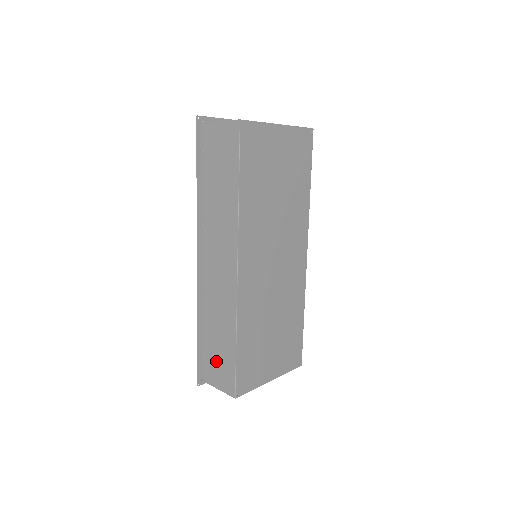
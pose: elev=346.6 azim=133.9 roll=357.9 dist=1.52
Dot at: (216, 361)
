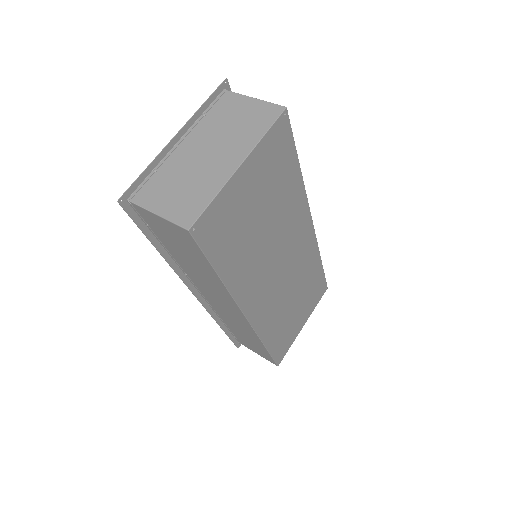
Dot at: (250, 344)
